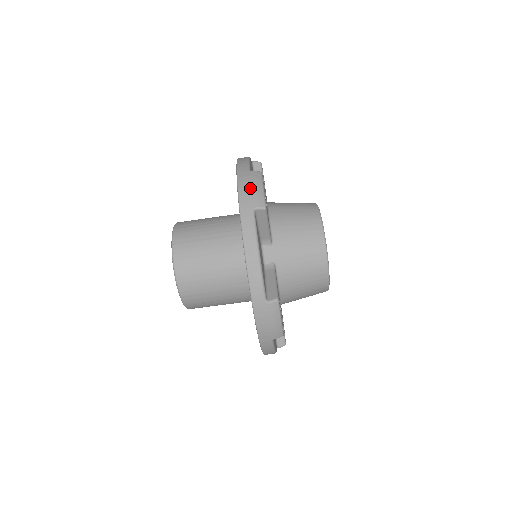
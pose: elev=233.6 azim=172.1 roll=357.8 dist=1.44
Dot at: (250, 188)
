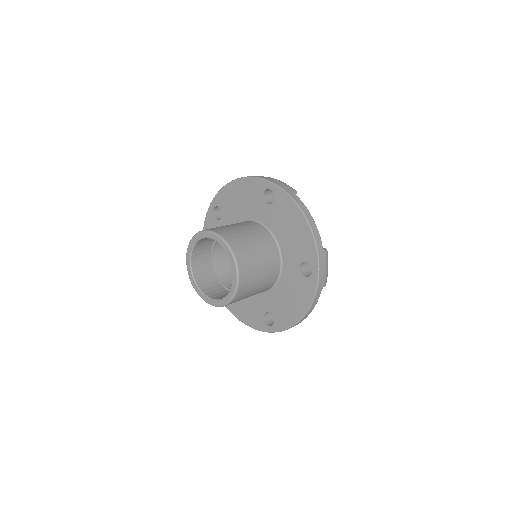
Dot at: (325, 271)
